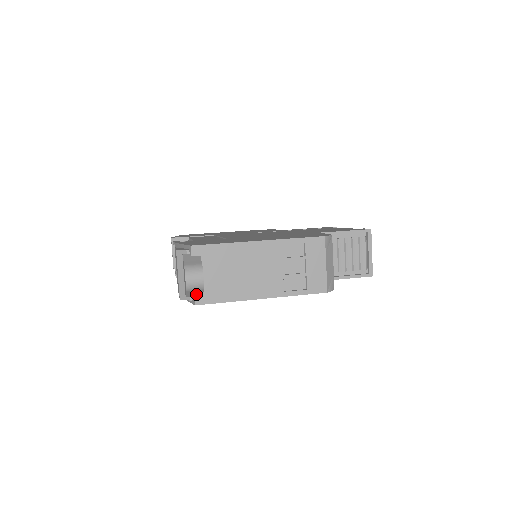
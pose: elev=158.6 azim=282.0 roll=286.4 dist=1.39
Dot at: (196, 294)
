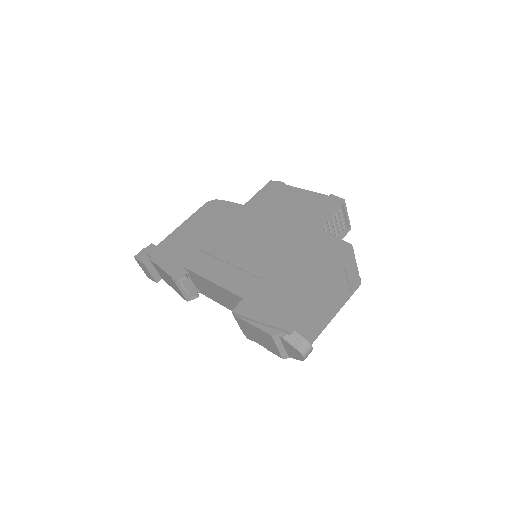
Dot at: occluded
